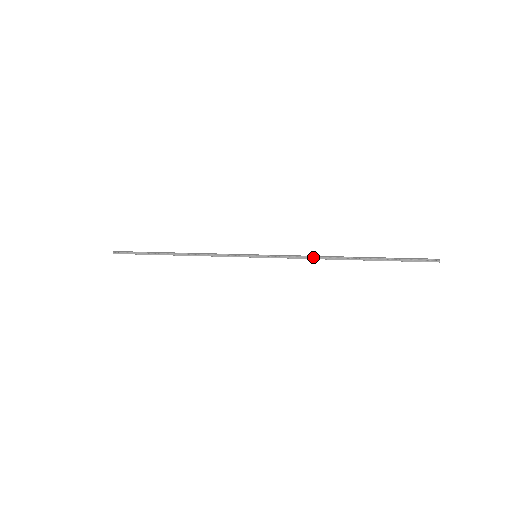
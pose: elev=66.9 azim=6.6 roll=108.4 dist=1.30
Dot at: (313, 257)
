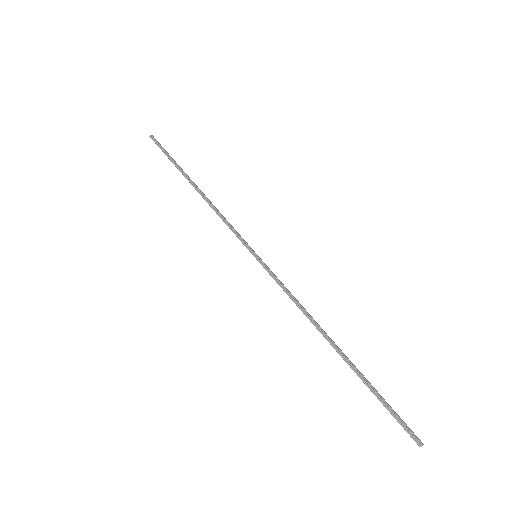
Dot at: (304, 309)
